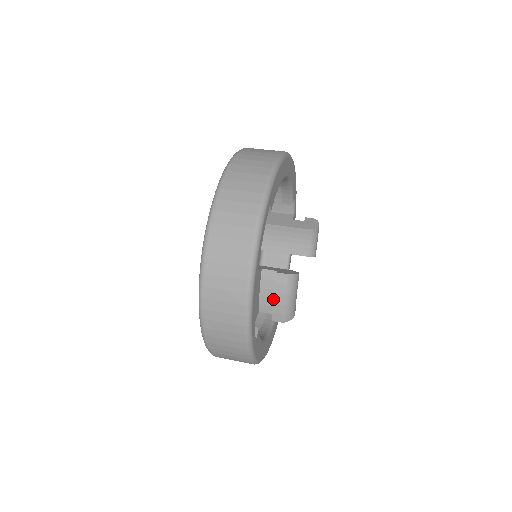
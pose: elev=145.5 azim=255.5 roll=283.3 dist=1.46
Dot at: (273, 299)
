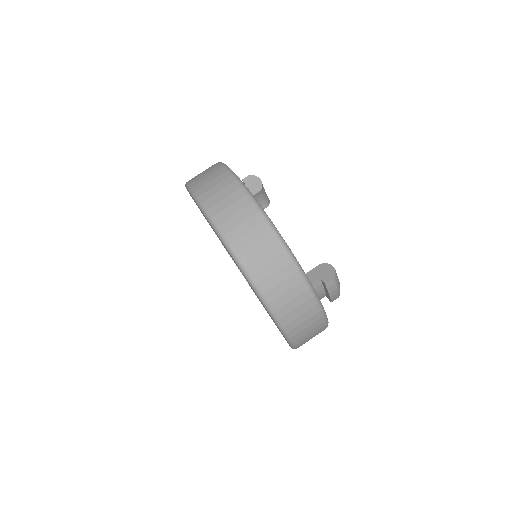
Dot at: (330, 296)
